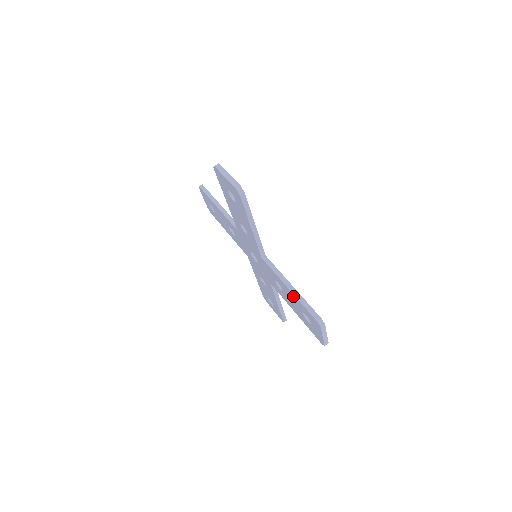
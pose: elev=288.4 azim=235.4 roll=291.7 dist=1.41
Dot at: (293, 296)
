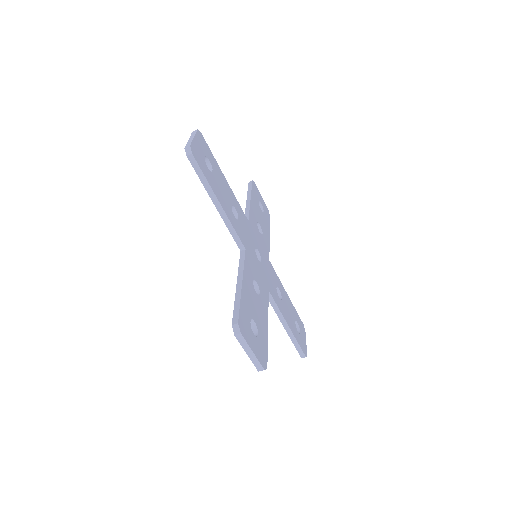
Dot at: occluded
